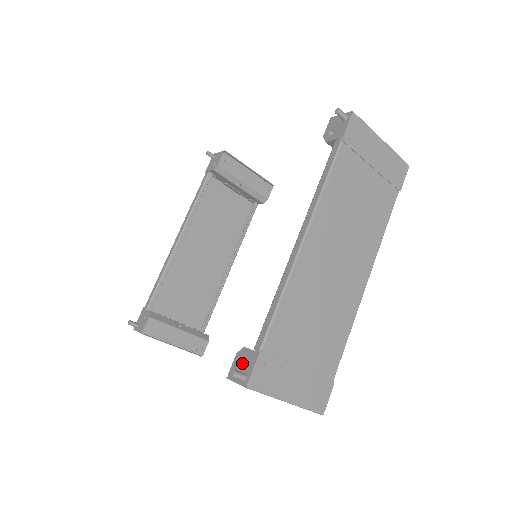
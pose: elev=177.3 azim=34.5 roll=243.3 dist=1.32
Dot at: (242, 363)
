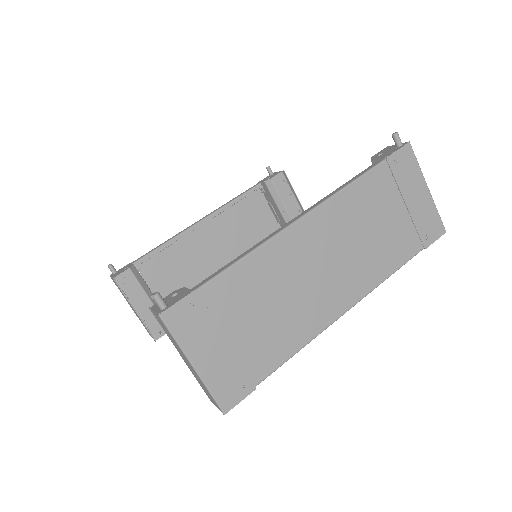
Dot at: (172, 297)
